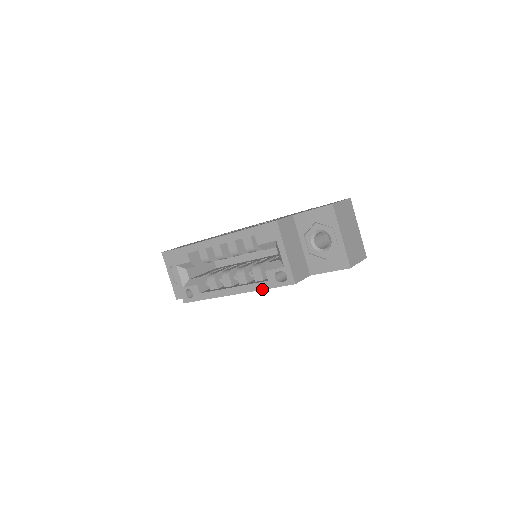
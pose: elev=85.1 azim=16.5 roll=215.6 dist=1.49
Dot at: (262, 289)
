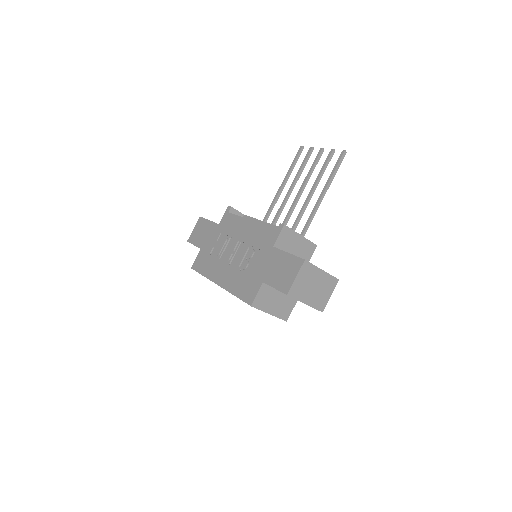
Dot at: occluded
